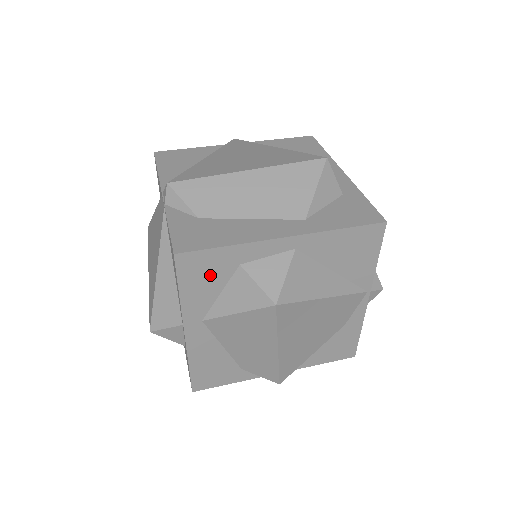
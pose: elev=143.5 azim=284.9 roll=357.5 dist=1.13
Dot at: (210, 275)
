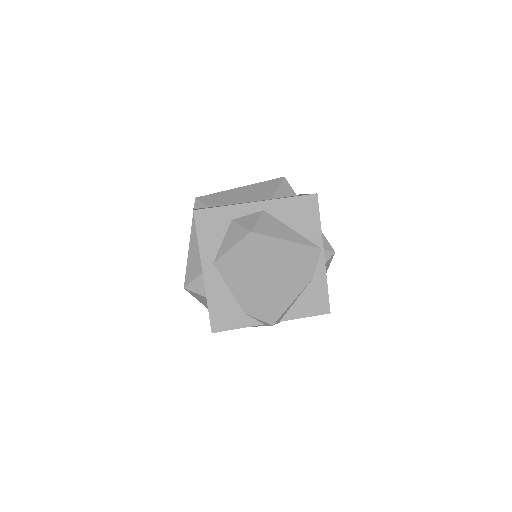
Dot at: (215, 227)
